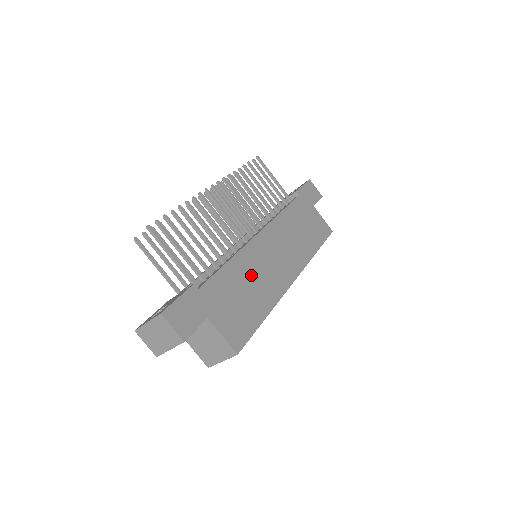
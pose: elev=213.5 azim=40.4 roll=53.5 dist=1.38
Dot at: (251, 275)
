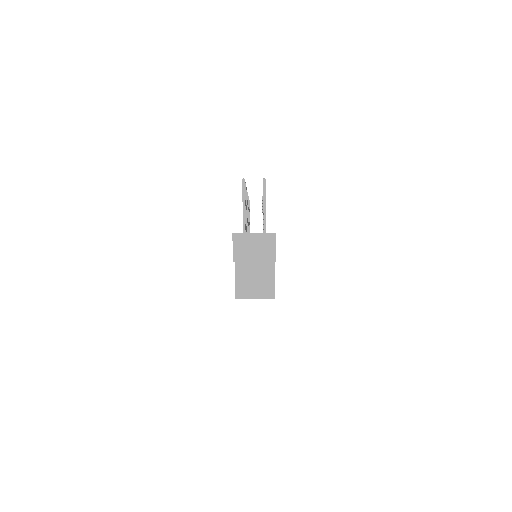
Dot at: occluded
